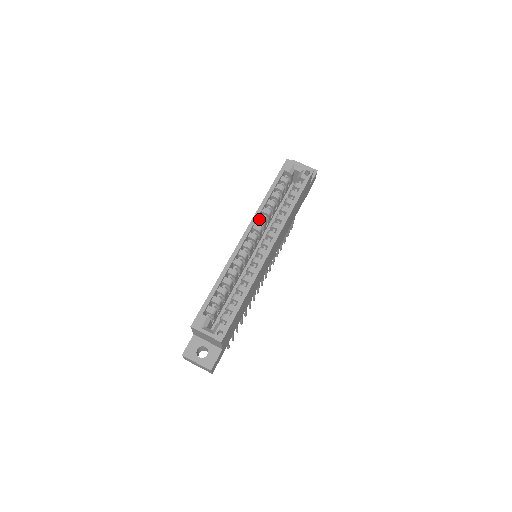
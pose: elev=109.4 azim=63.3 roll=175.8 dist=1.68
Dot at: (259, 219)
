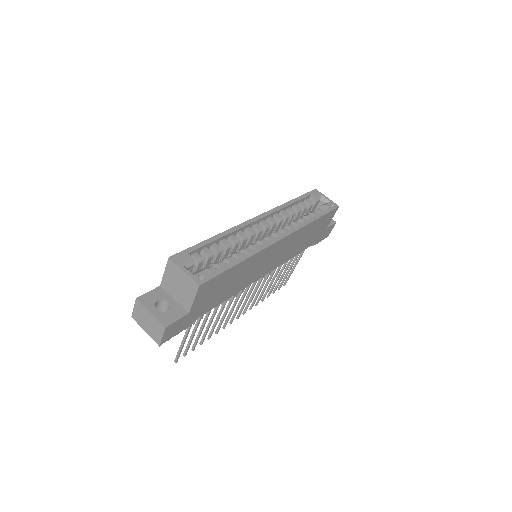
Dot at: (276, 215)
